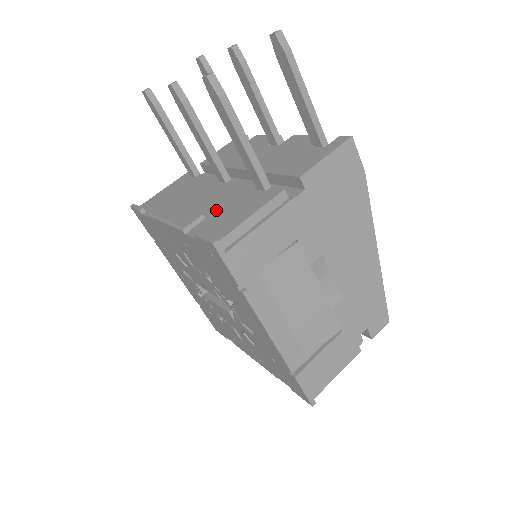
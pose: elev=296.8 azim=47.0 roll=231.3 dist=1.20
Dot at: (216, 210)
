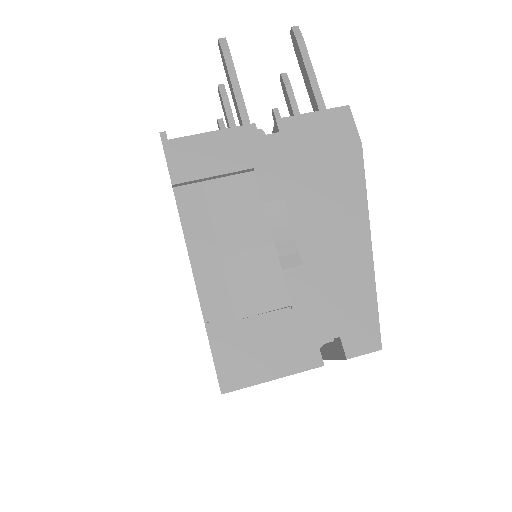
Dot at: occluded
